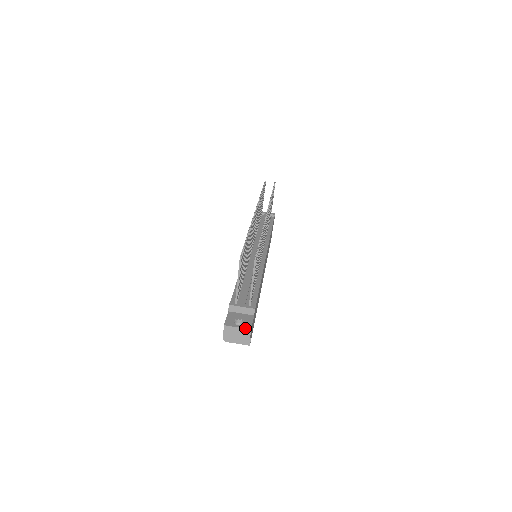
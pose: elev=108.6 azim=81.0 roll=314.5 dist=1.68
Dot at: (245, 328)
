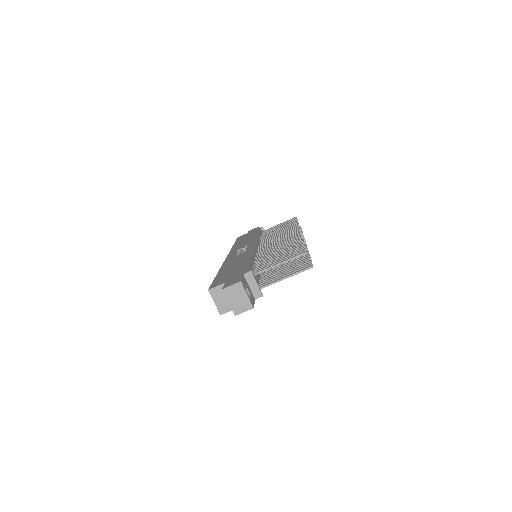
Dot at: (251, 302)
